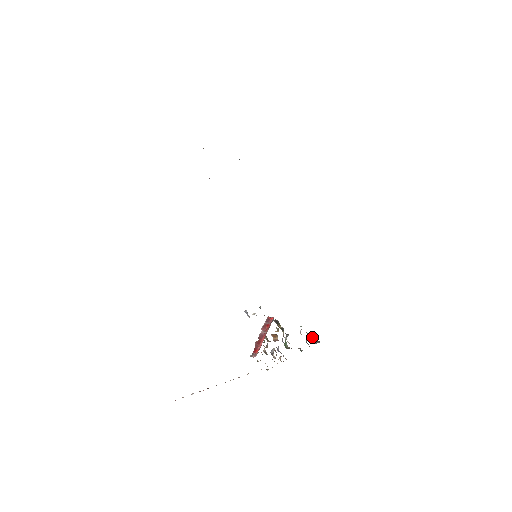
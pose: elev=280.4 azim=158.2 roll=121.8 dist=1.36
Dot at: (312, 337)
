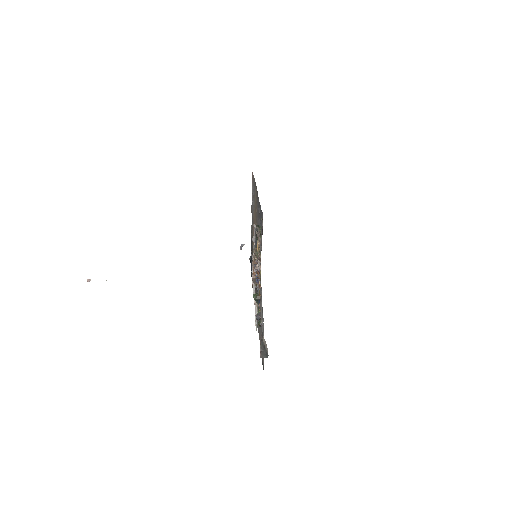
Dot at: (263, 345)
